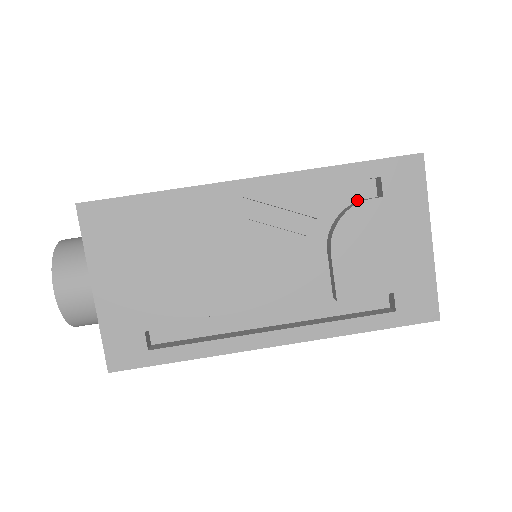
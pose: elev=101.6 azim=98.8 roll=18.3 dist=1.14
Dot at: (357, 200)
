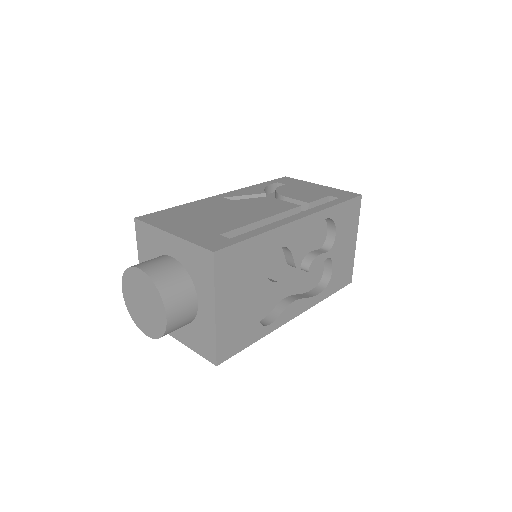
Dot at: occluded
